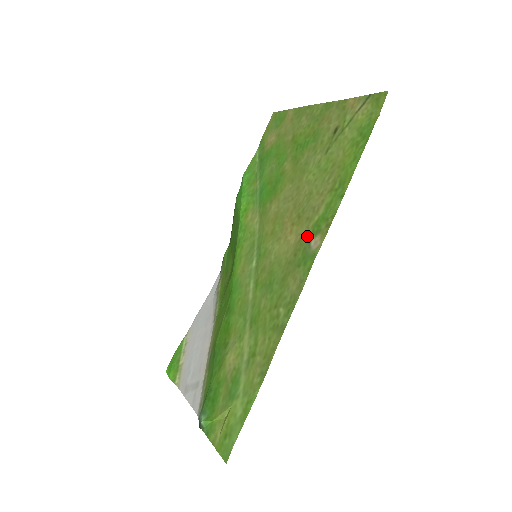
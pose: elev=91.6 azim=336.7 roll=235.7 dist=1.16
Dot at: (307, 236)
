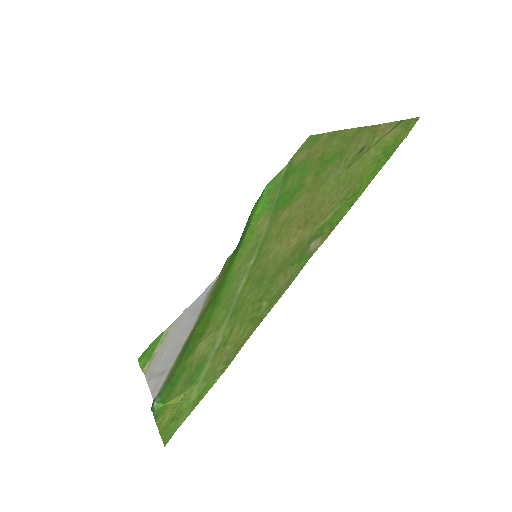
Dot at: (309, 238)
